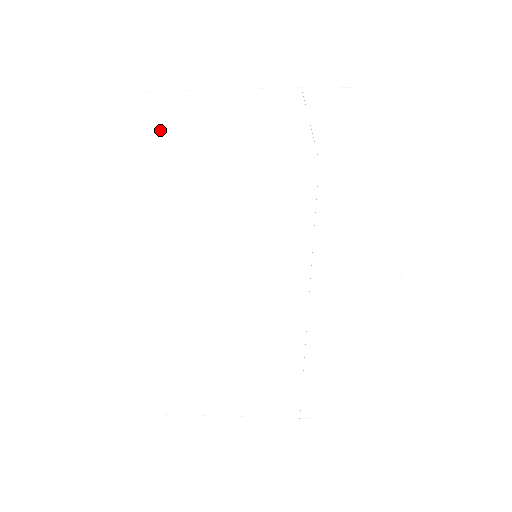
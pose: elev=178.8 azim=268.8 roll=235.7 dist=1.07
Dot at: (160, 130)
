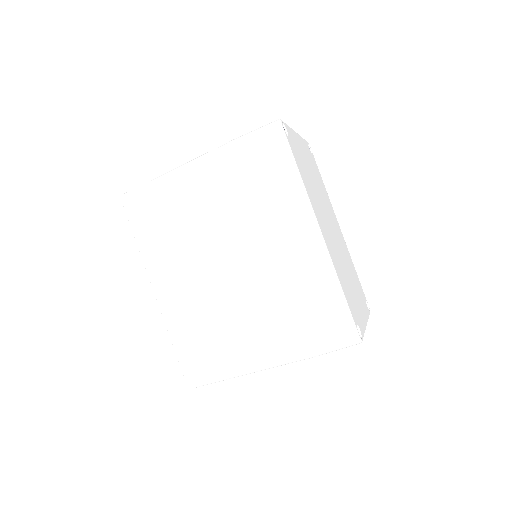
Dot at: occluded
